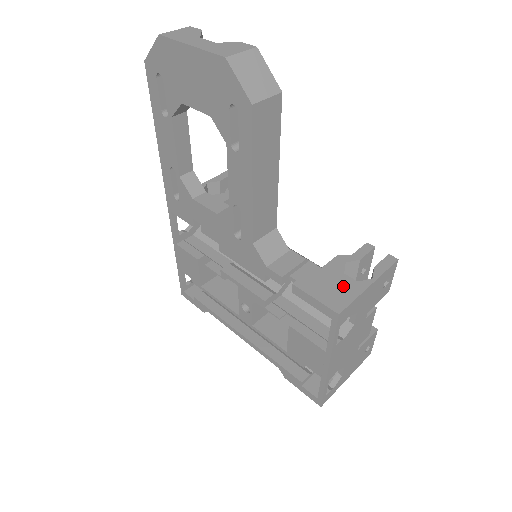
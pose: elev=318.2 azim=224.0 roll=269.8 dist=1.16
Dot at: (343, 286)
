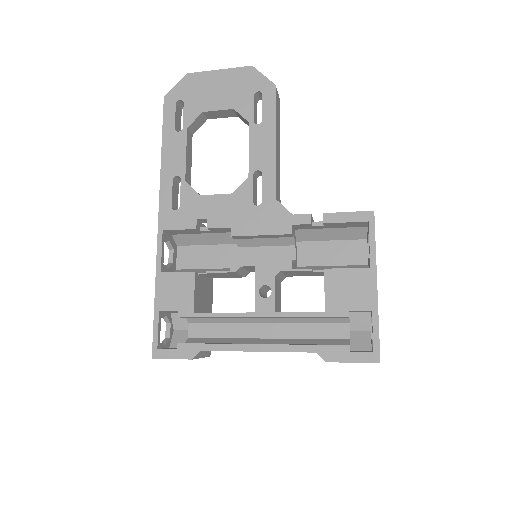
Dot at: occluded
